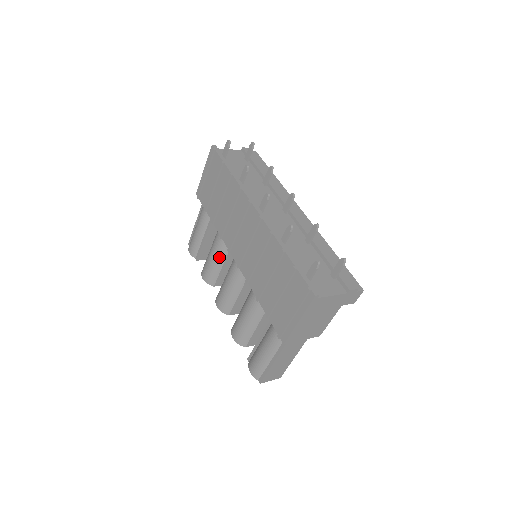
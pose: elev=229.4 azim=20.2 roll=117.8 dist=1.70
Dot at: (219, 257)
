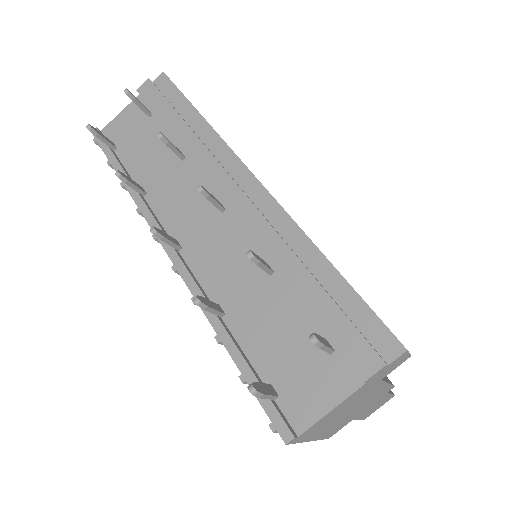
Dot at: occluded
